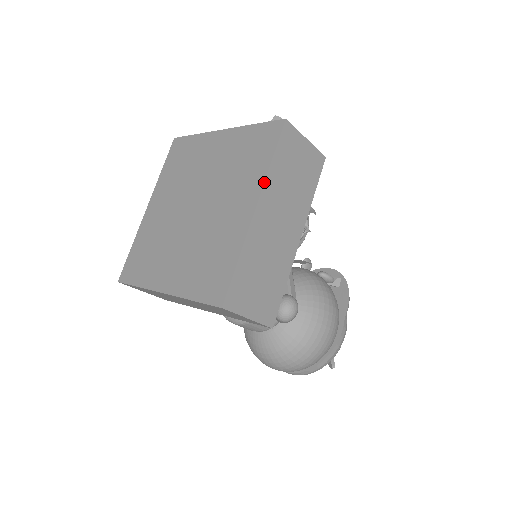
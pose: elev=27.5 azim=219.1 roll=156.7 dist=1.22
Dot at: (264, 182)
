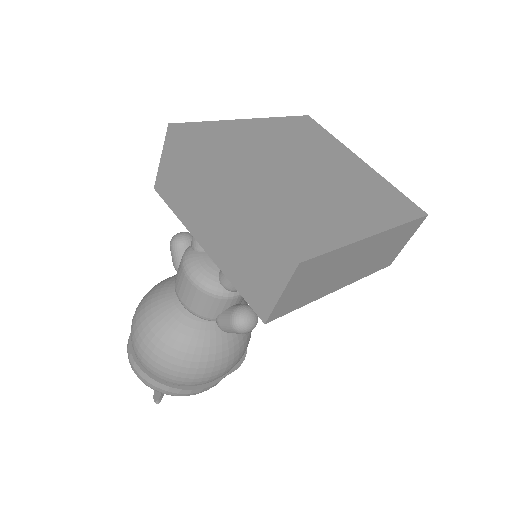
Dot at: (391, 228)
